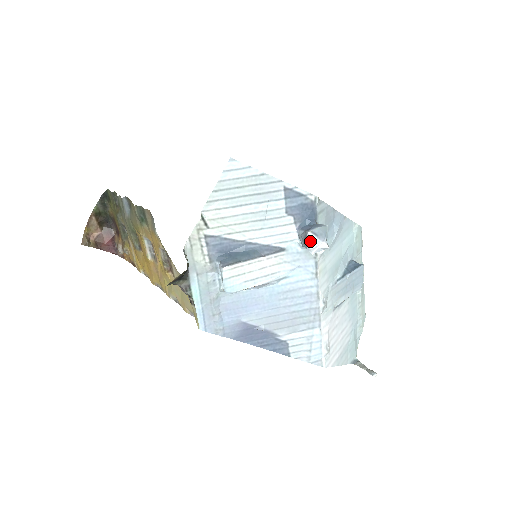
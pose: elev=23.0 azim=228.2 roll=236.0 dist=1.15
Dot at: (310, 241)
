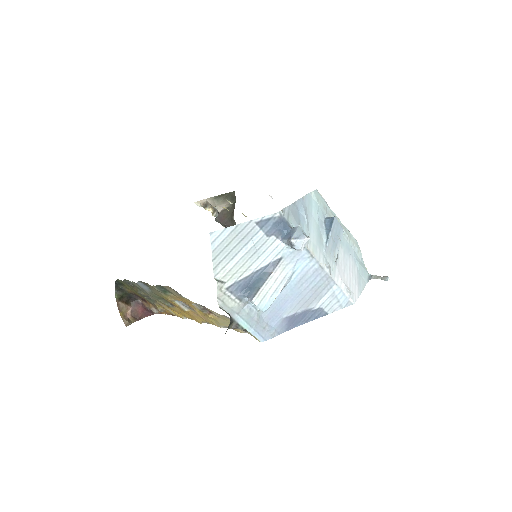
Dot at: (296, 245)
